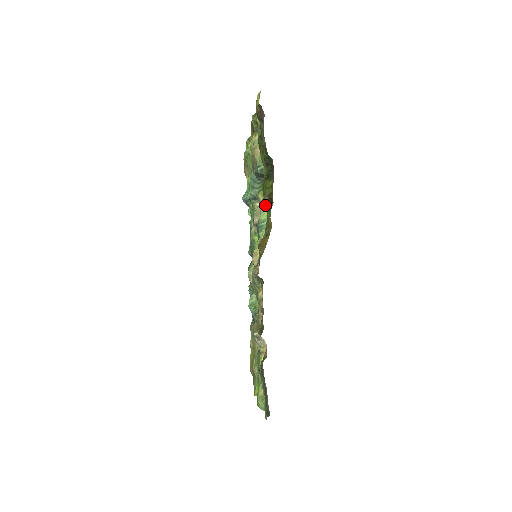
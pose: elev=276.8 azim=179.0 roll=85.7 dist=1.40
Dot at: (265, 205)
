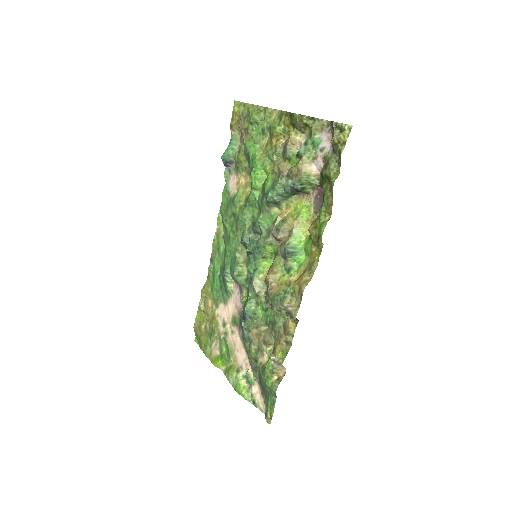
Dot at: (298, 228)
